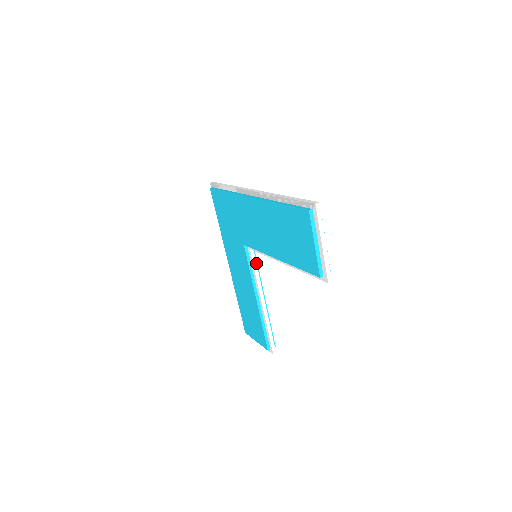
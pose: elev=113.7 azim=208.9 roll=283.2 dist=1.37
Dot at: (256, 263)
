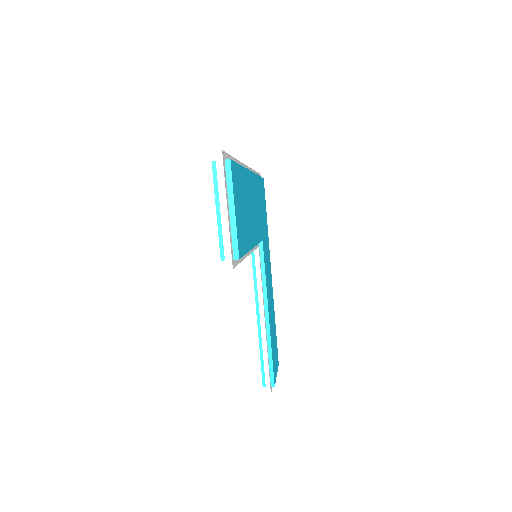
Dot at: (260, 267)
